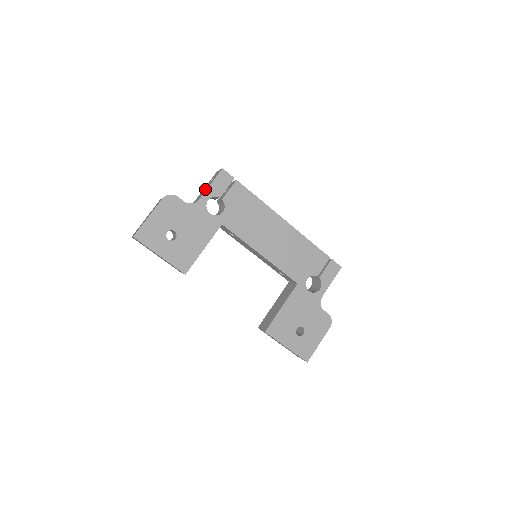
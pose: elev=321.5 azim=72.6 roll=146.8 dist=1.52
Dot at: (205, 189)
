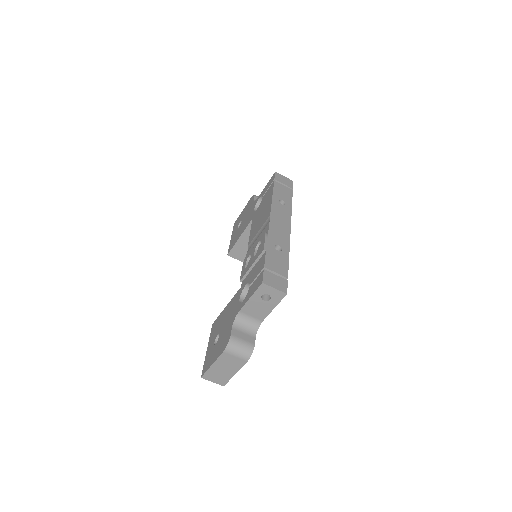
Dot at: (262, 309)
